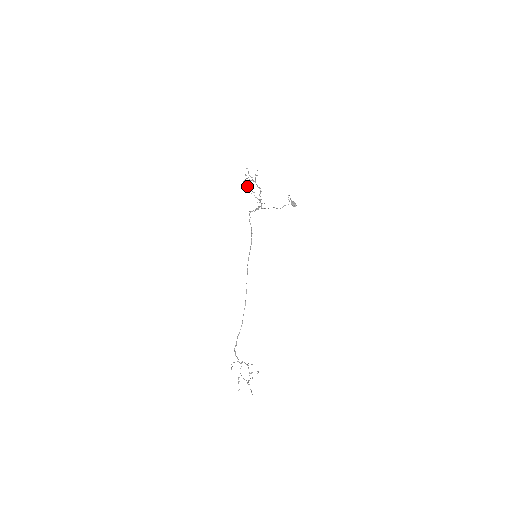
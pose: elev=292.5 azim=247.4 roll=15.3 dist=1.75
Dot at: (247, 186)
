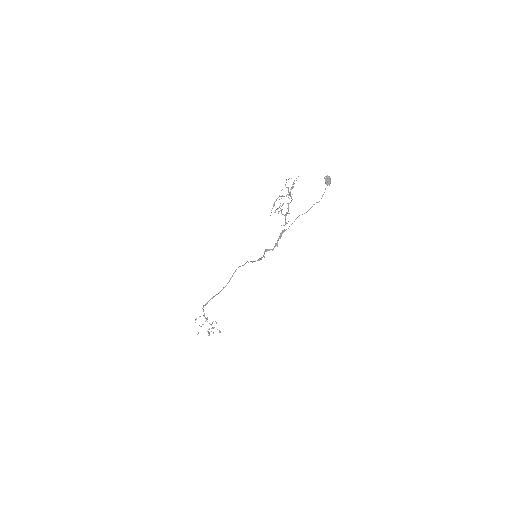
Dot at: occluded
